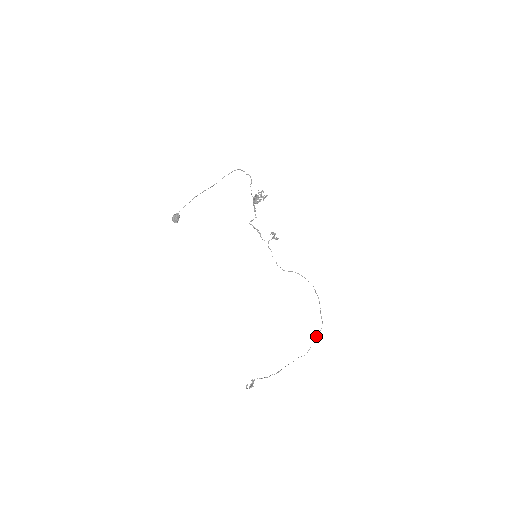
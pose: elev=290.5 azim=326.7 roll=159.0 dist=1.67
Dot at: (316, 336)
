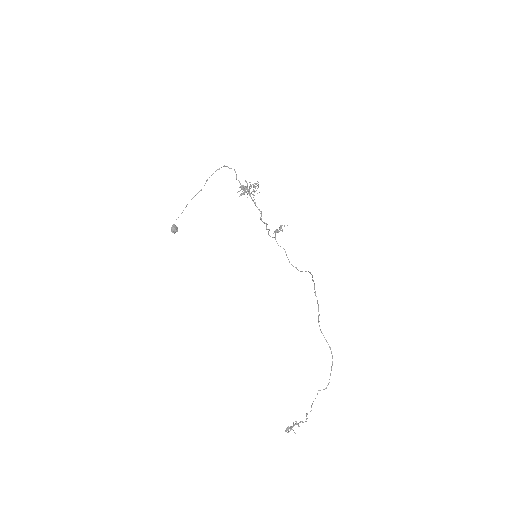
Dot at: (332, 362)
